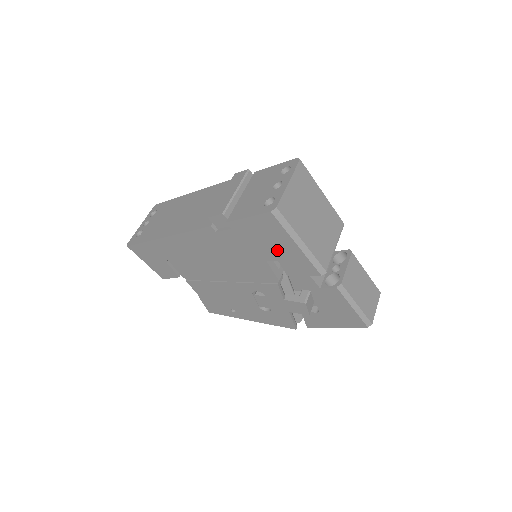
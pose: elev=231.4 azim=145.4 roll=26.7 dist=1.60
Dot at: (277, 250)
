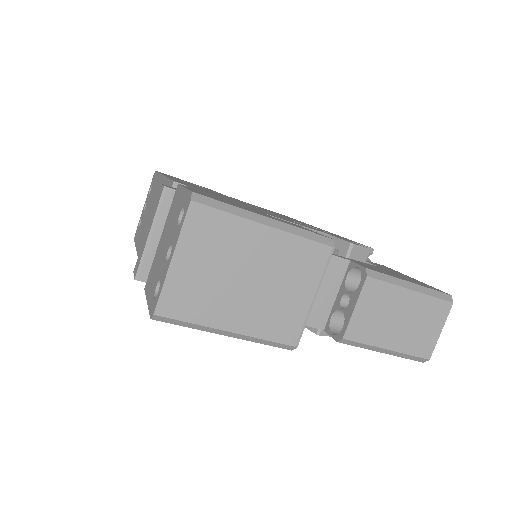
Dot at: occluded
